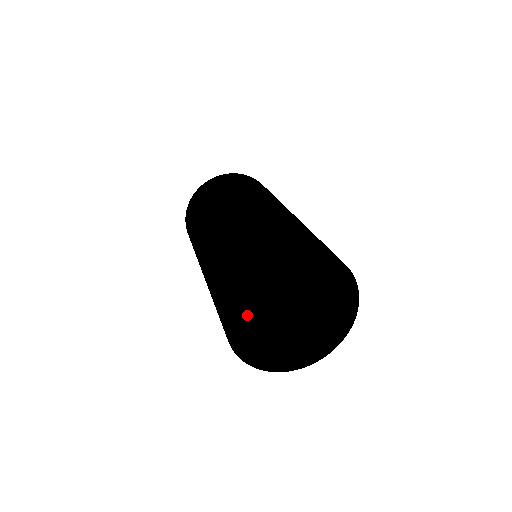
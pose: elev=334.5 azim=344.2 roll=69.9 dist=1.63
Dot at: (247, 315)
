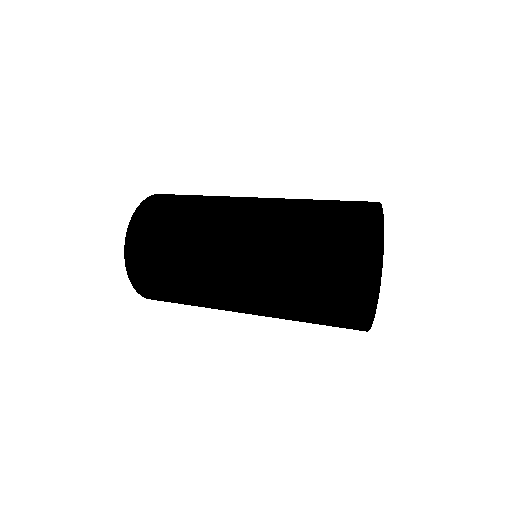
Dot at: (371, 239)
